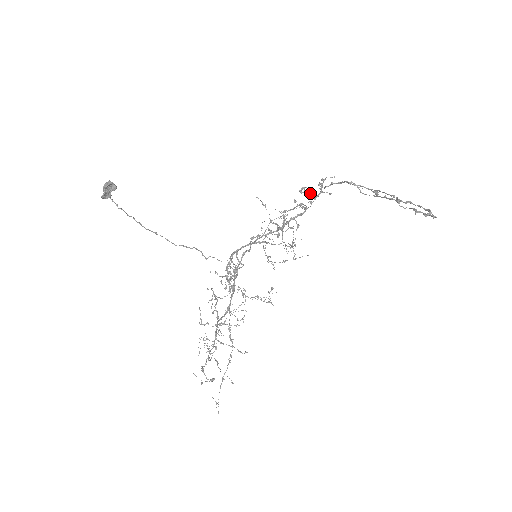
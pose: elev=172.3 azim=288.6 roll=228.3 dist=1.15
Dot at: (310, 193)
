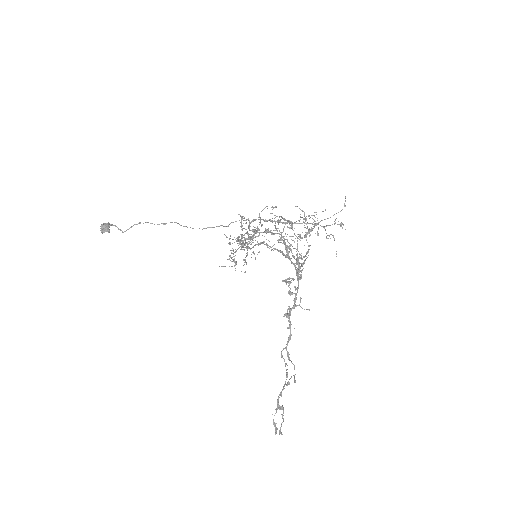
Dot at: (290, 292)
